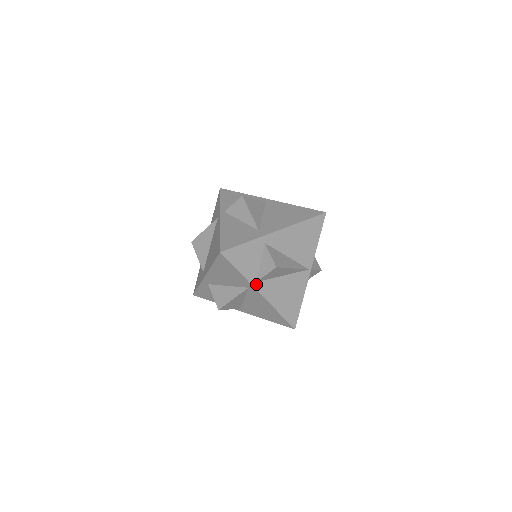
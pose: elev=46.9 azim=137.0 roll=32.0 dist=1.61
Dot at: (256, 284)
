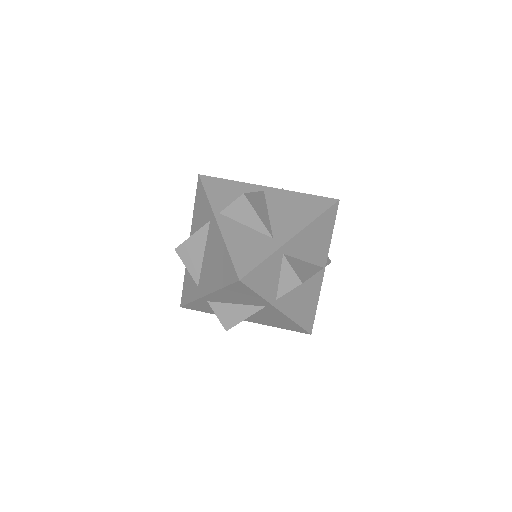
Dot at: (276, 302)
